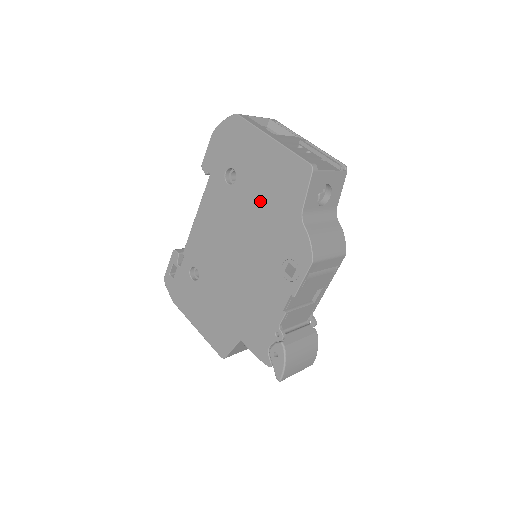
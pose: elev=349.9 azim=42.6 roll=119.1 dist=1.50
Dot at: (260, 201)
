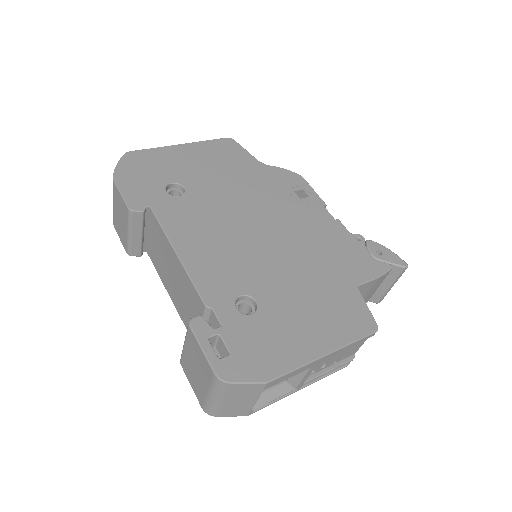
Dot at: (224, 180)
